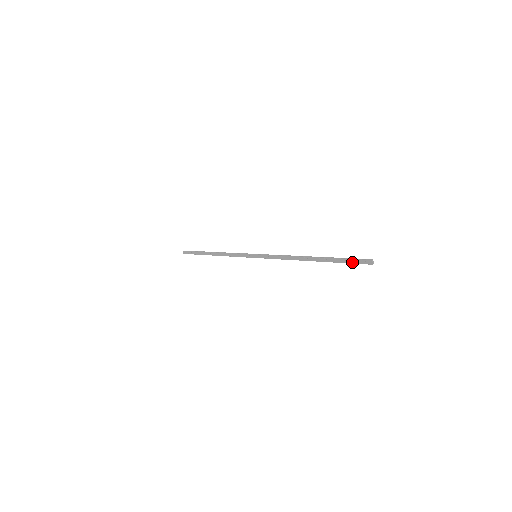
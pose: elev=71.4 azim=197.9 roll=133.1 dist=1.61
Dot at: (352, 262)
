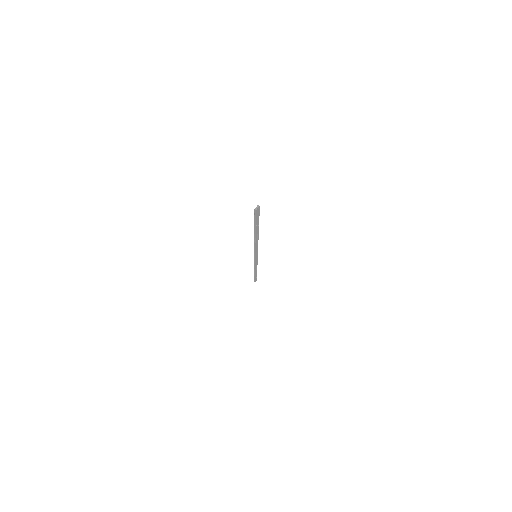
Dot at: (256, 217)
